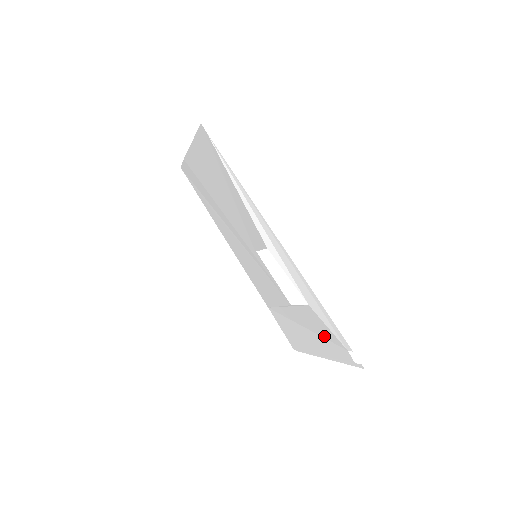
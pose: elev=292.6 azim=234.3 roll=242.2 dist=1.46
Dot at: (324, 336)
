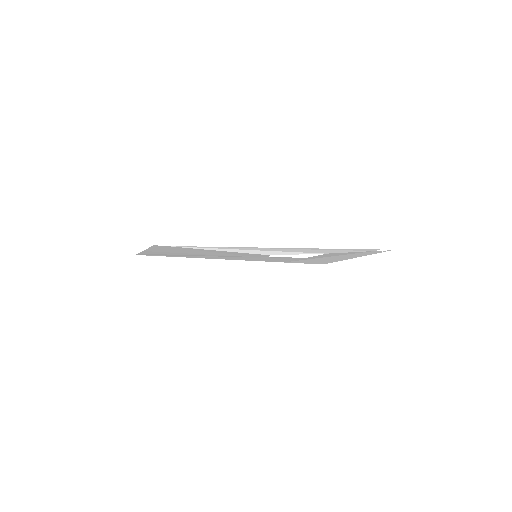
Dot at: occluded
